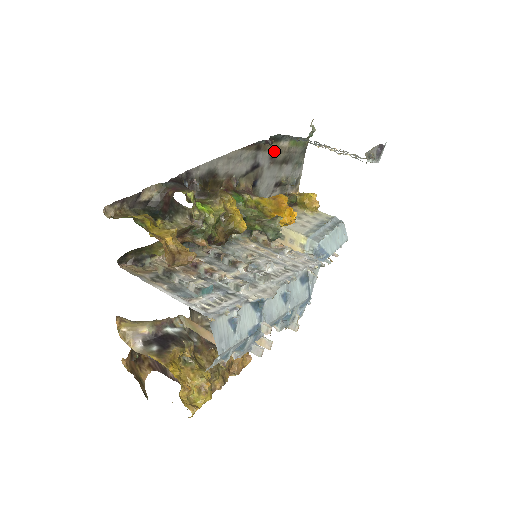
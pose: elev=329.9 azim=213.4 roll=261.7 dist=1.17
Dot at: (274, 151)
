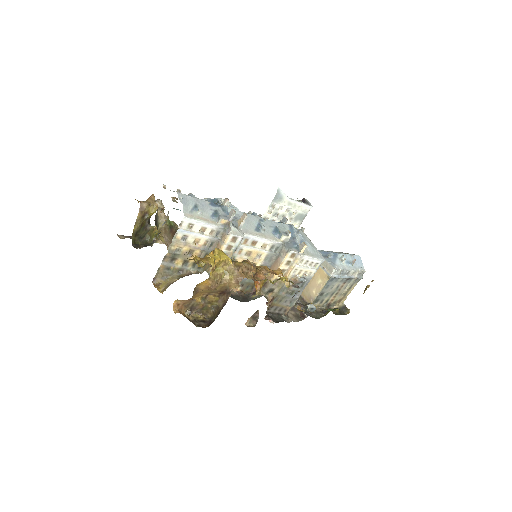
Dot at: occluded
